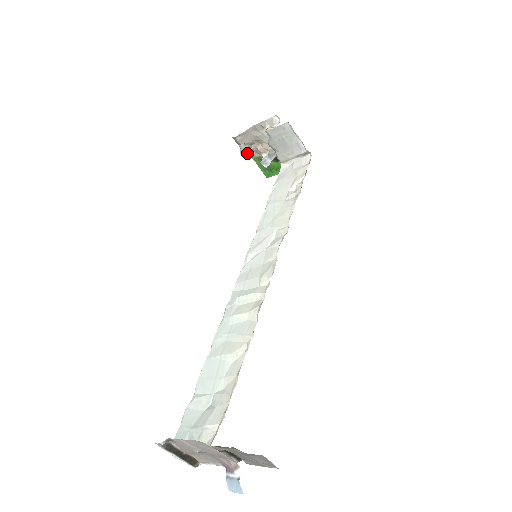
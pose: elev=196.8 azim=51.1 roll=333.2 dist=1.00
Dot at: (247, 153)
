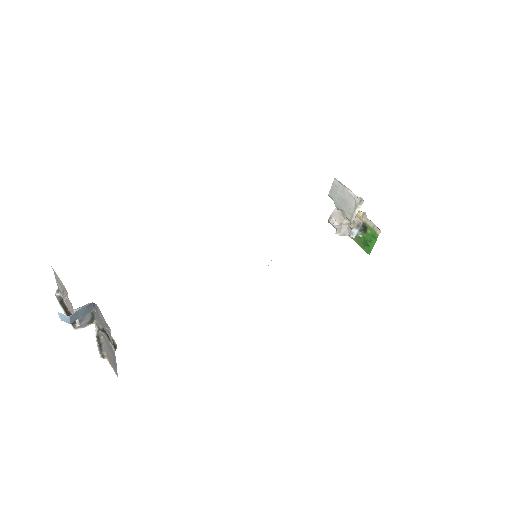
Dot at: (343, 233)
